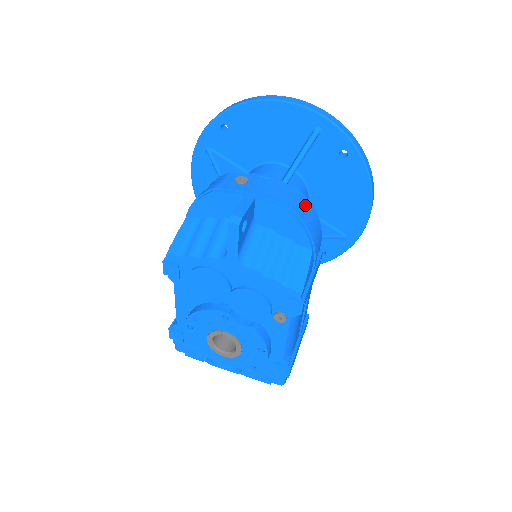
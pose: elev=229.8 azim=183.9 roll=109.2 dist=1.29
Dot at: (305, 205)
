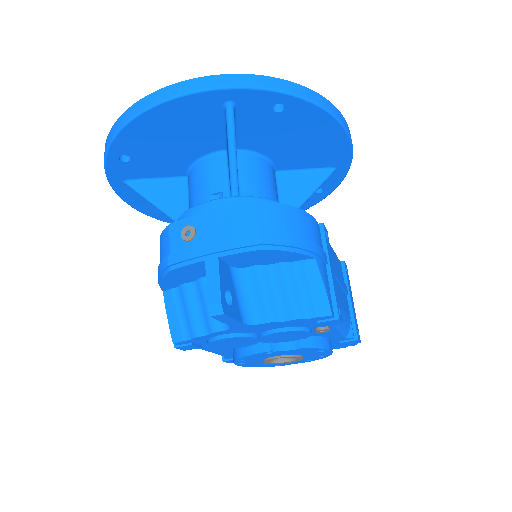
Dot at: (275, 216)
